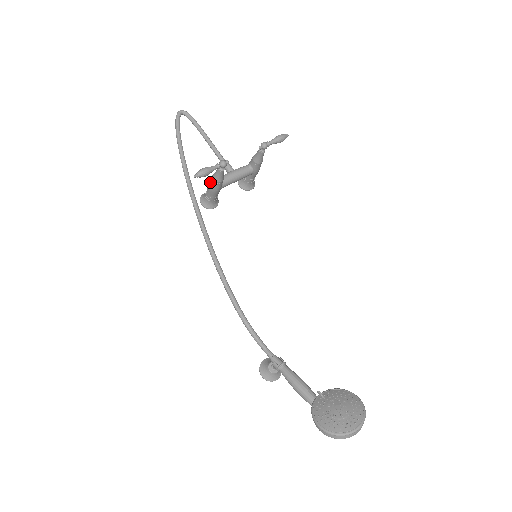
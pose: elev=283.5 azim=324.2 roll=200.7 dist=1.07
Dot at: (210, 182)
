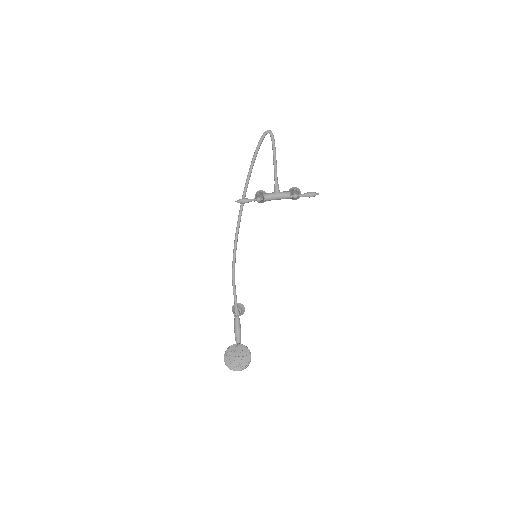
Dot at: occluded
